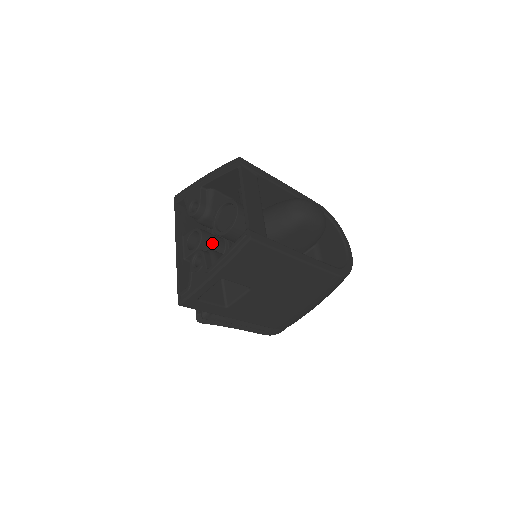
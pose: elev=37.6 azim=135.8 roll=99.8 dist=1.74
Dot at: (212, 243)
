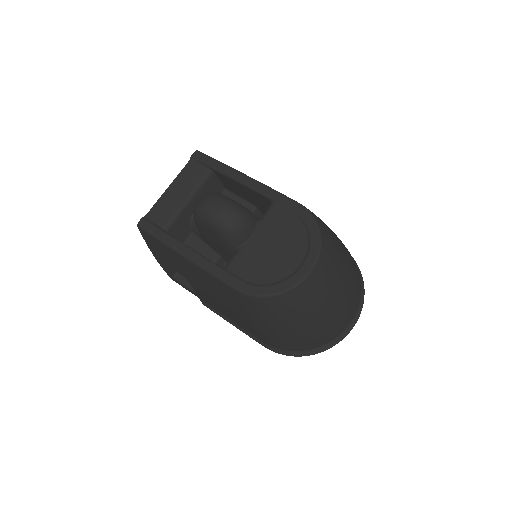
Dot at: occluded
